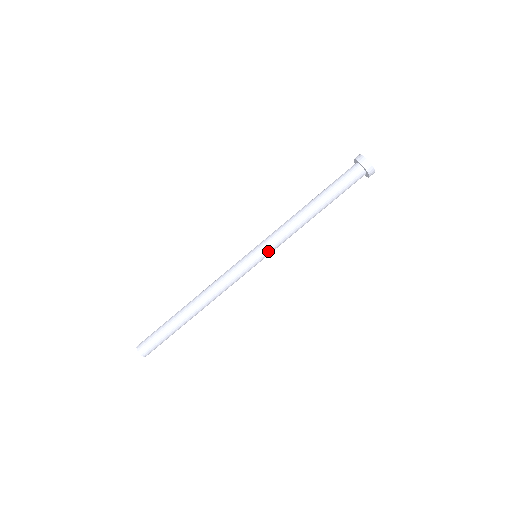
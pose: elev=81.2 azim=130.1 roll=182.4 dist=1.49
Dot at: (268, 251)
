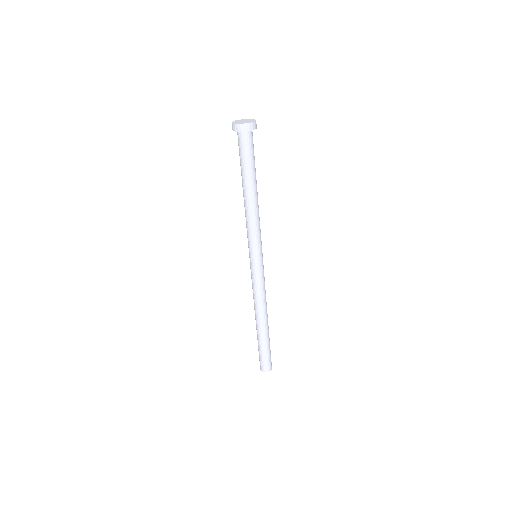
Dot at: (261, 245)
